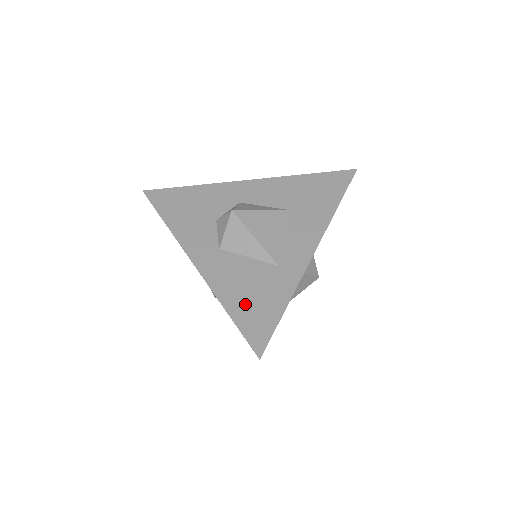
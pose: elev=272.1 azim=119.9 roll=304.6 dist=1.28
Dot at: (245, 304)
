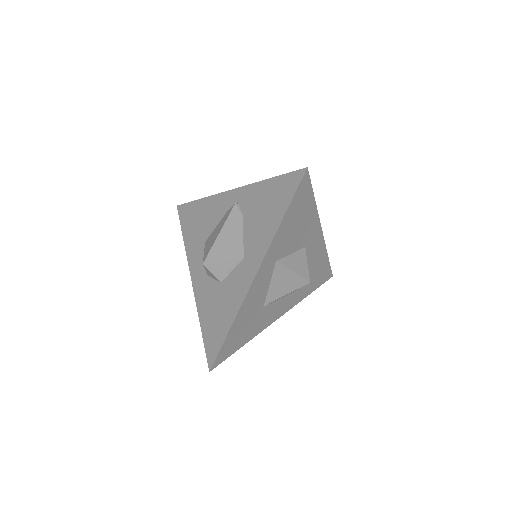
Dot at: occluded
